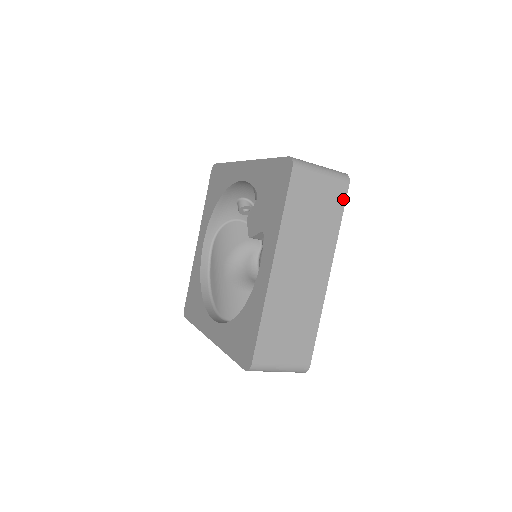
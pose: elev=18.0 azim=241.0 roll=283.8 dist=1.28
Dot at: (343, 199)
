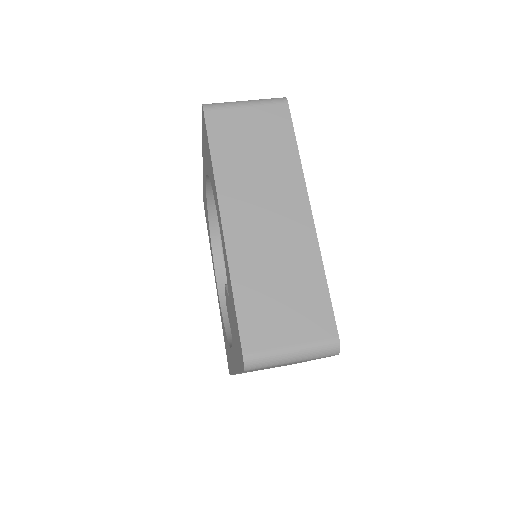
Dot at: occluded
